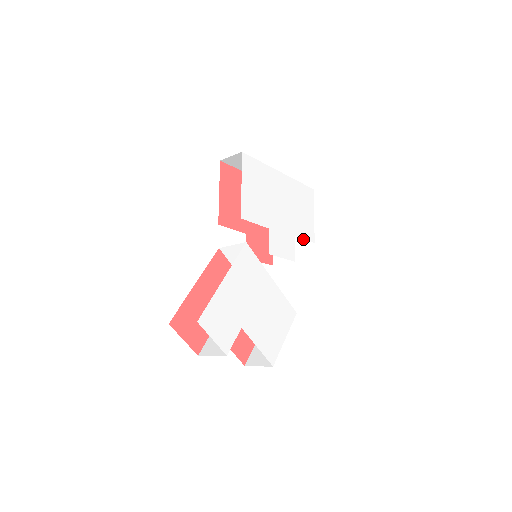
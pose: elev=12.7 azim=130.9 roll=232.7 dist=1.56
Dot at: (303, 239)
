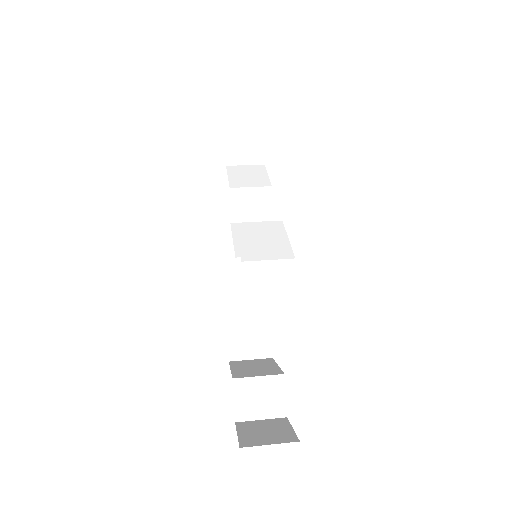
Dot at: (245, 156)
